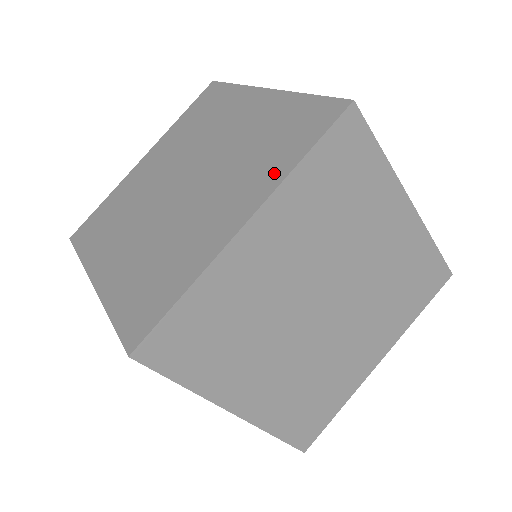
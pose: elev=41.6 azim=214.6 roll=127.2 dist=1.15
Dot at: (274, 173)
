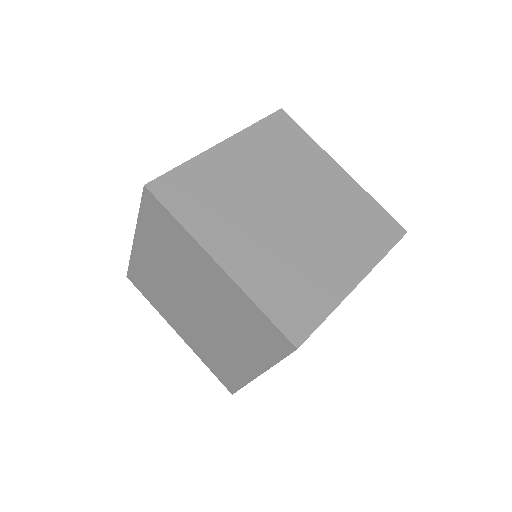
Dot at: occluded
